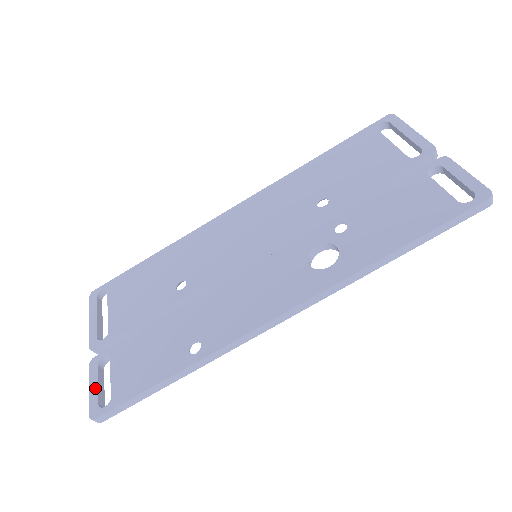
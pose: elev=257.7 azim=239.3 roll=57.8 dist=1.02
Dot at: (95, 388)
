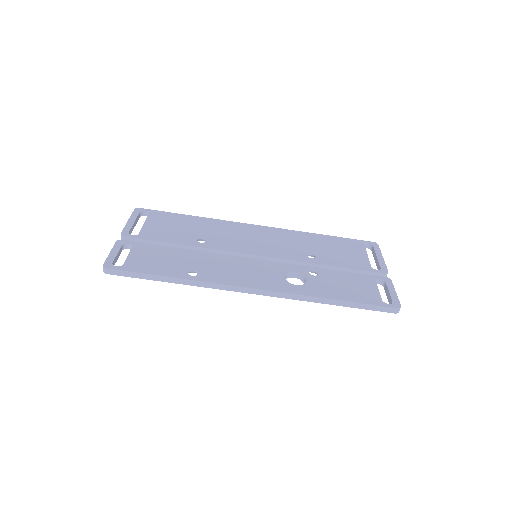
Dot at: (115, 254)
